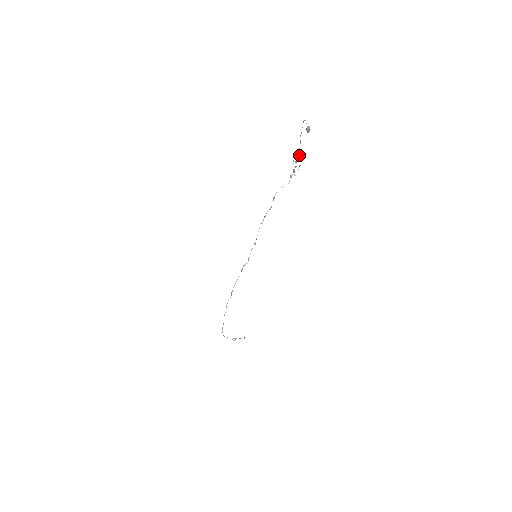
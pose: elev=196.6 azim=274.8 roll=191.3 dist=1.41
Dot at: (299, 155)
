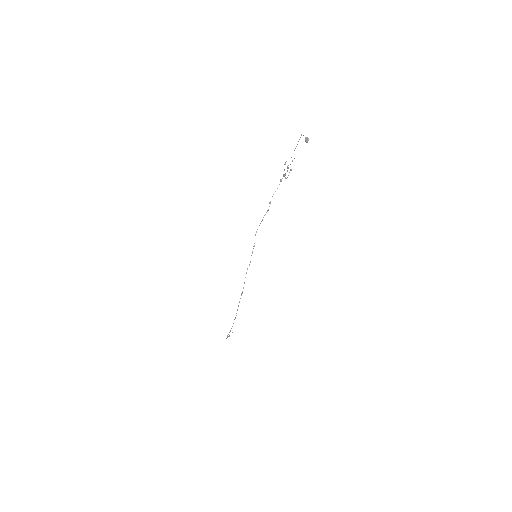
Dot at: occluded
